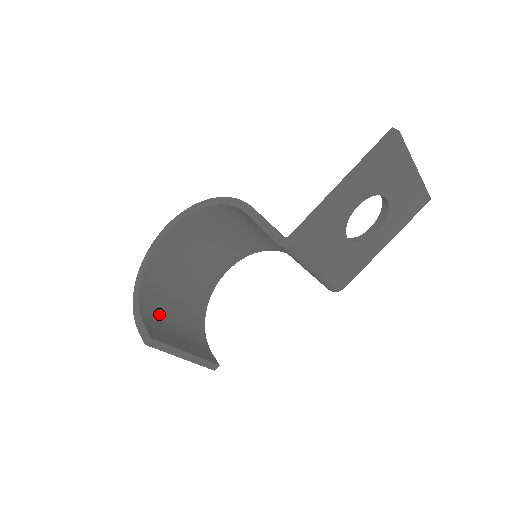
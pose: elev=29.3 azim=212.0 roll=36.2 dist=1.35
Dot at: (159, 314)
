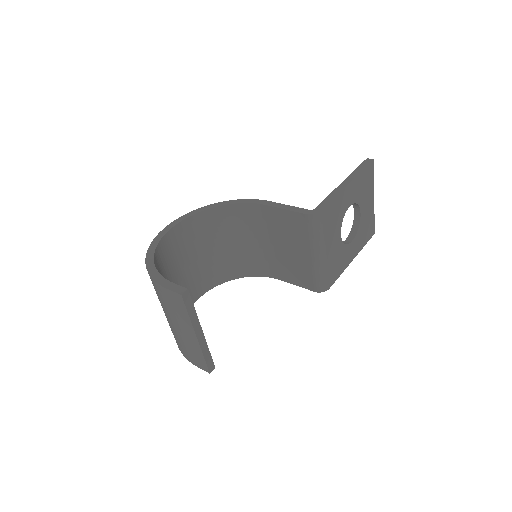
Dot at: occluded
